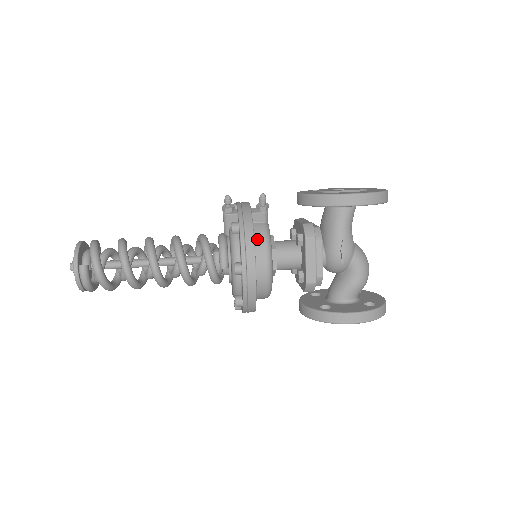
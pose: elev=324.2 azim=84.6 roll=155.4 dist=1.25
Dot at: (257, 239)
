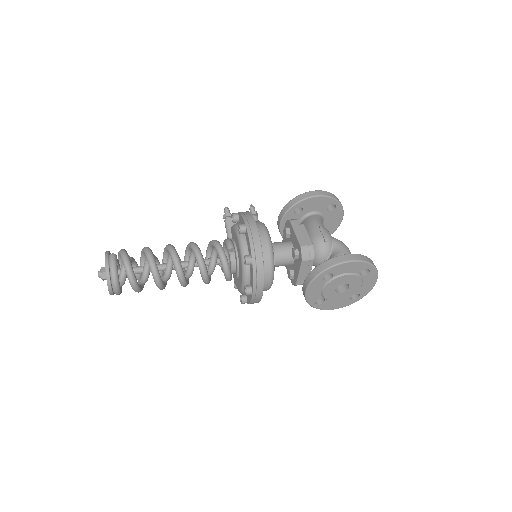
Dot at: occluded
